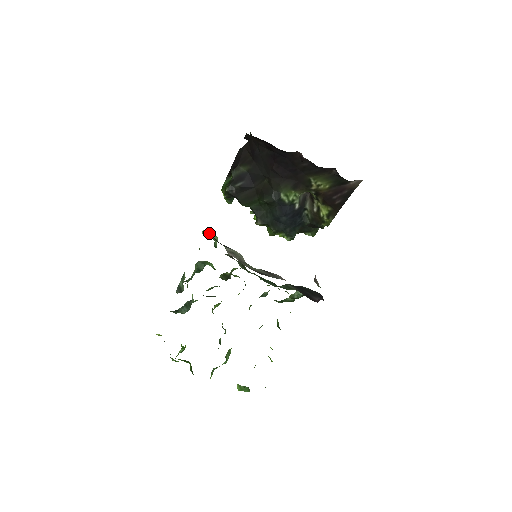
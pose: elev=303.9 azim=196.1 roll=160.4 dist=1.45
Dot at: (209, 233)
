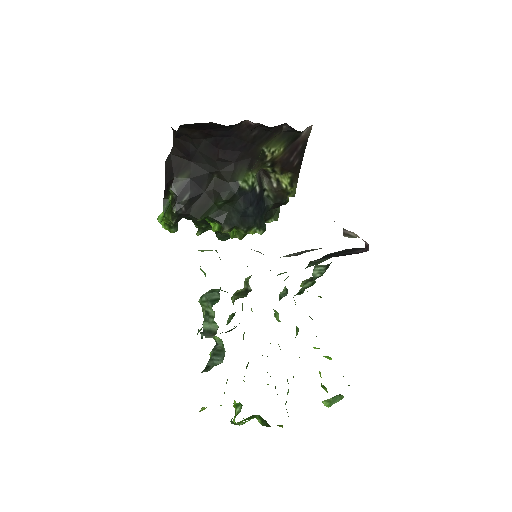
Dot at: (206, 250)
